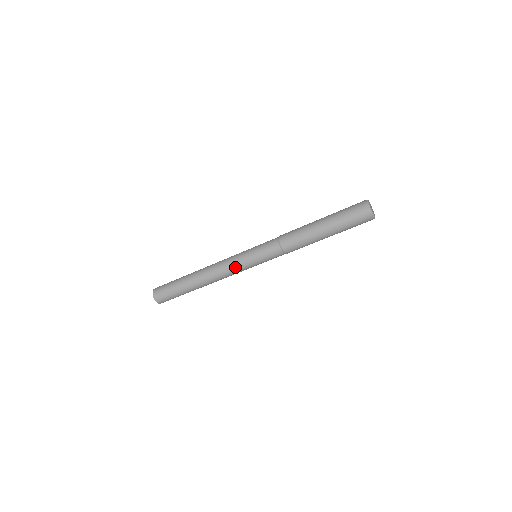
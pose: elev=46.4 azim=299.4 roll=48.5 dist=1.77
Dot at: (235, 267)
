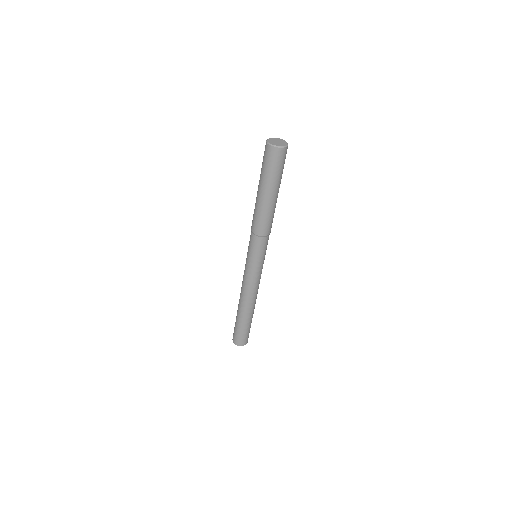
Dot at: (251, 278)
